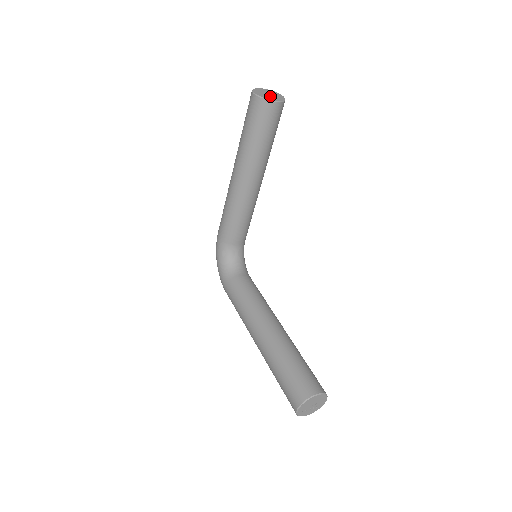
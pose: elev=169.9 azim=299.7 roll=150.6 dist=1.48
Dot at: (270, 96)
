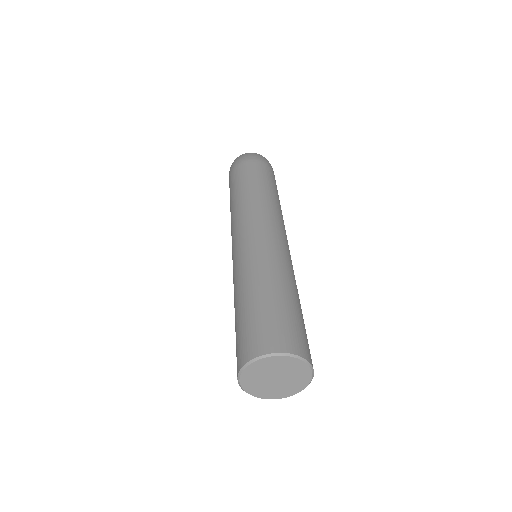
Dot at: (272, 387)
